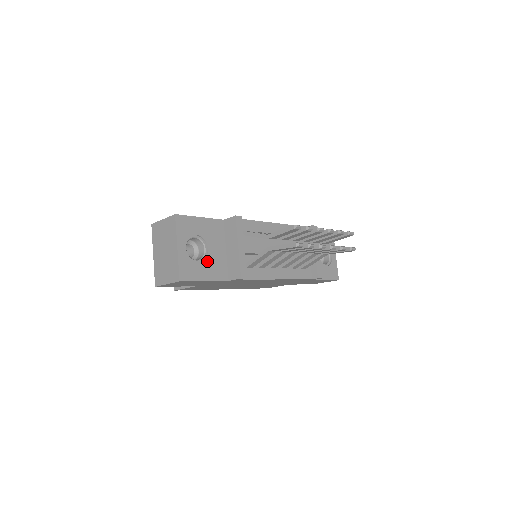
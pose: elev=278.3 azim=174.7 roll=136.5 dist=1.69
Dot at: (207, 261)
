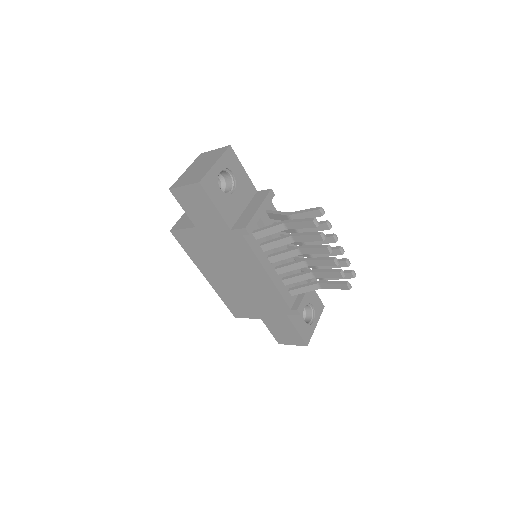
Dot at: (227, 198)
